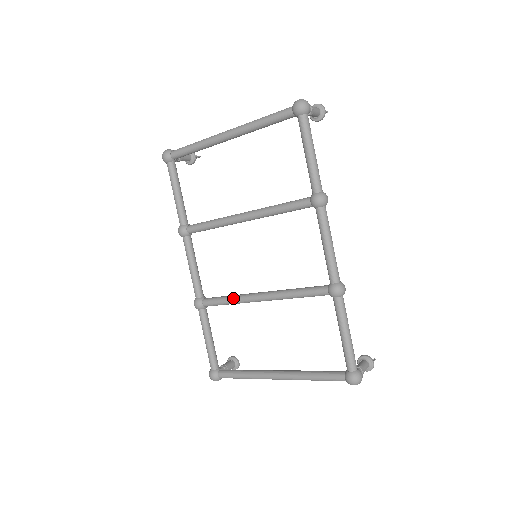
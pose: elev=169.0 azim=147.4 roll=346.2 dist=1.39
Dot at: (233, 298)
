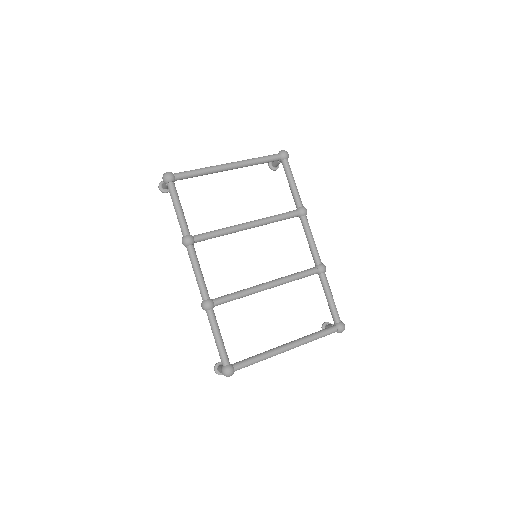
Dot at: (245, 291)
